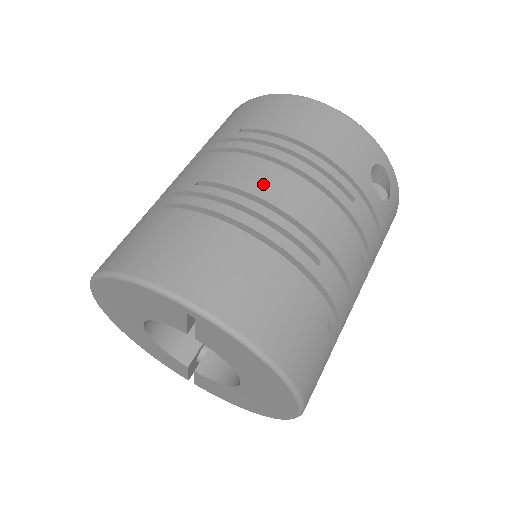
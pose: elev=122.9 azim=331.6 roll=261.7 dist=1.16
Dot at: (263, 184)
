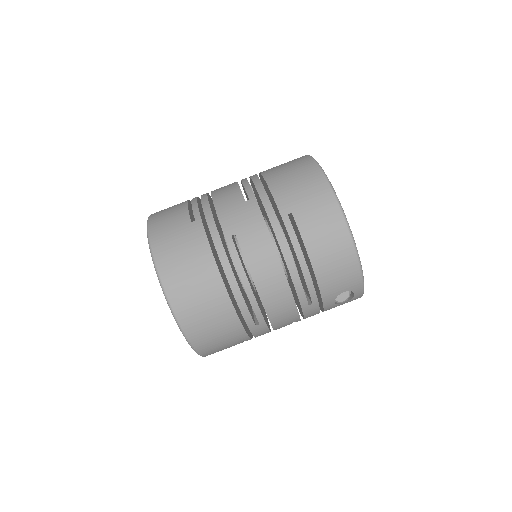
Dot at: (262, 273)
